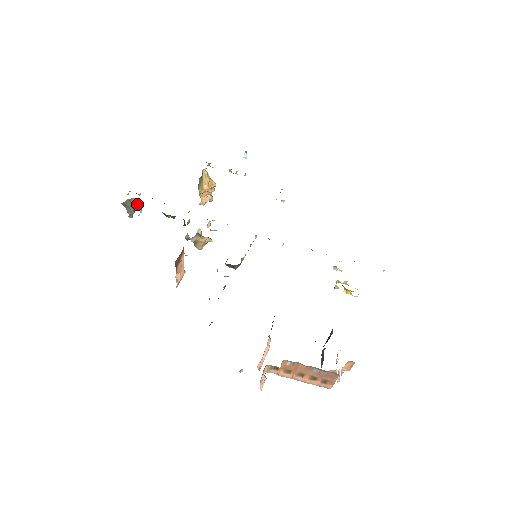
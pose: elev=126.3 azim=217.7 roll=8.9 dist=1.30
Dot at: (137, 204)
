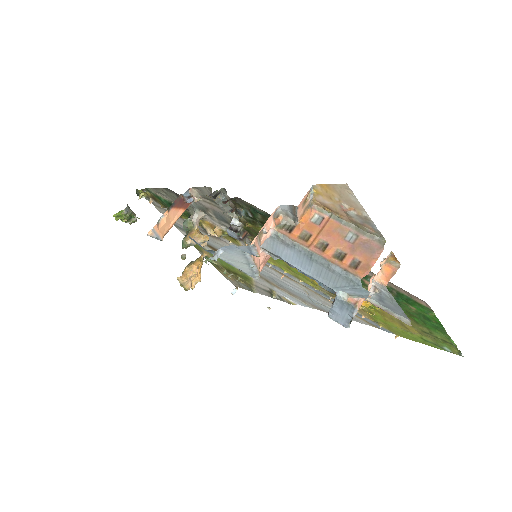
Dot at: (135, 215)
